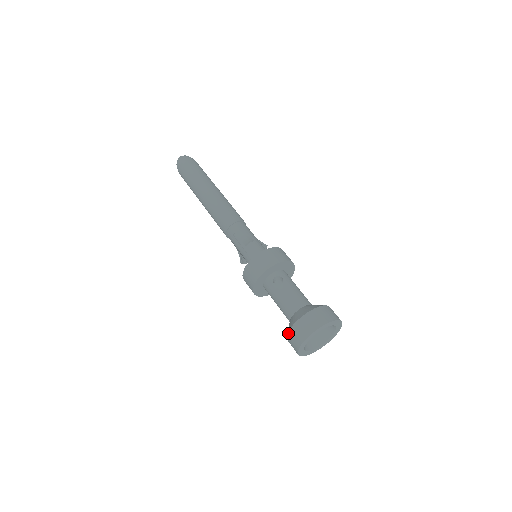
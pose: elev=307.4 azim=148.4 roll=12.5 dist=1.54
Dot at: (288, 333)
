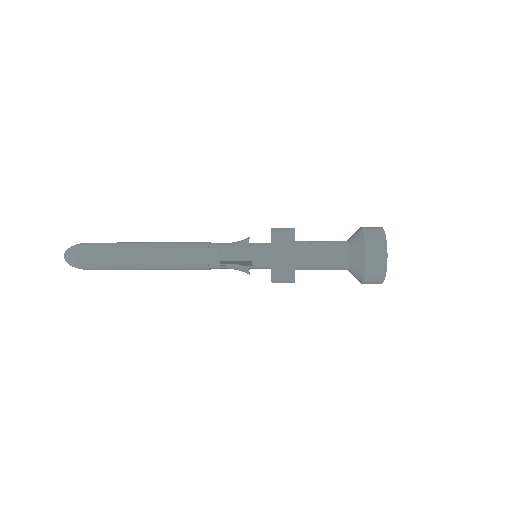
Dot at: (366, 257)
